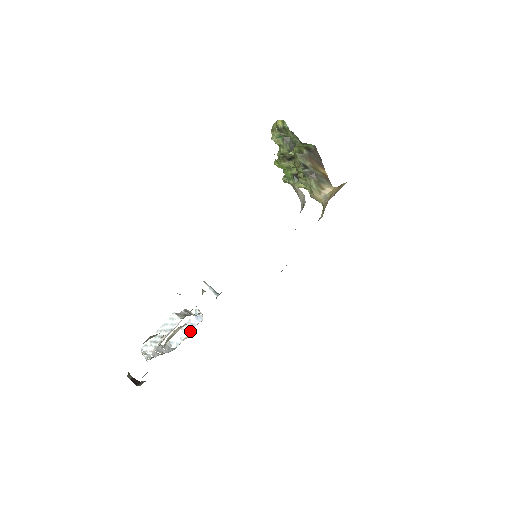
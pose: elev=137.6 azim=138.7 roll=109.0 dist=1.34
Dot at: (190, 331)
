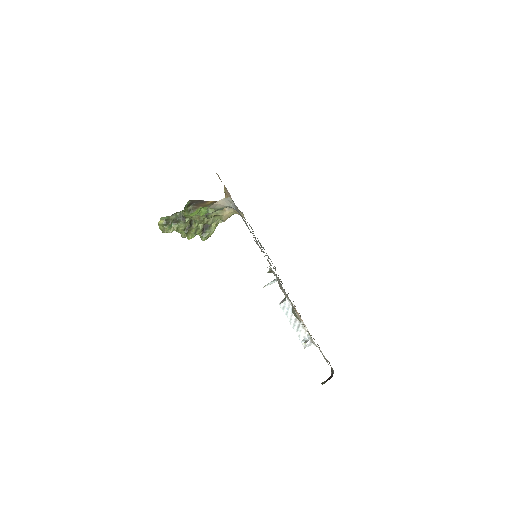
Dot at: occluded
